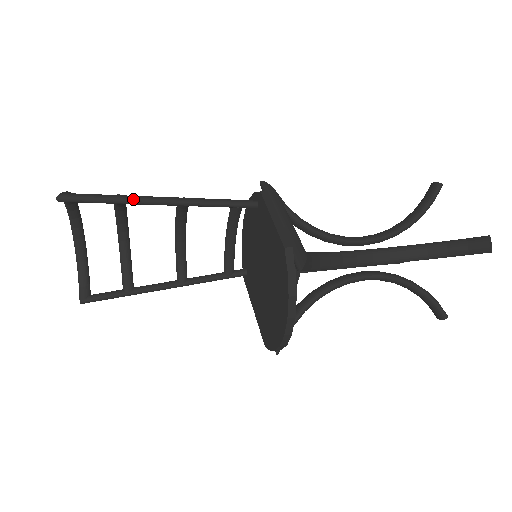
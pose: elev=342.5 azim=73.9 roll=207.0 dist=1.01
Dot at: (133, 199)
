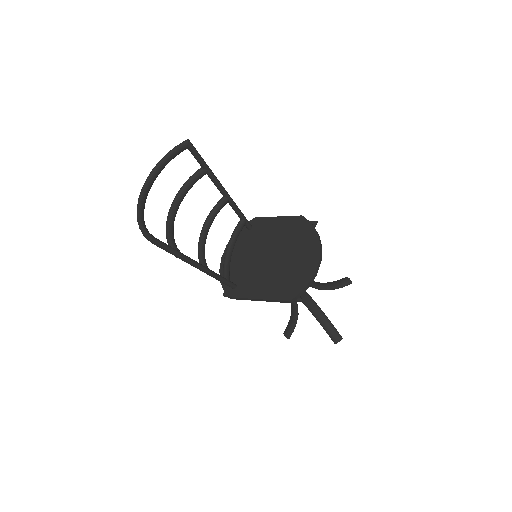
Dot at: (213, 173)
